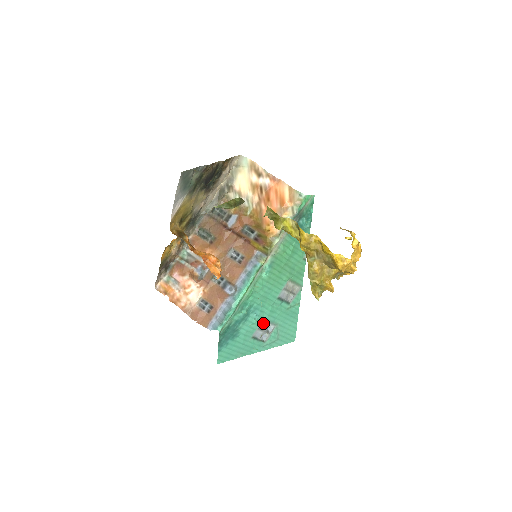
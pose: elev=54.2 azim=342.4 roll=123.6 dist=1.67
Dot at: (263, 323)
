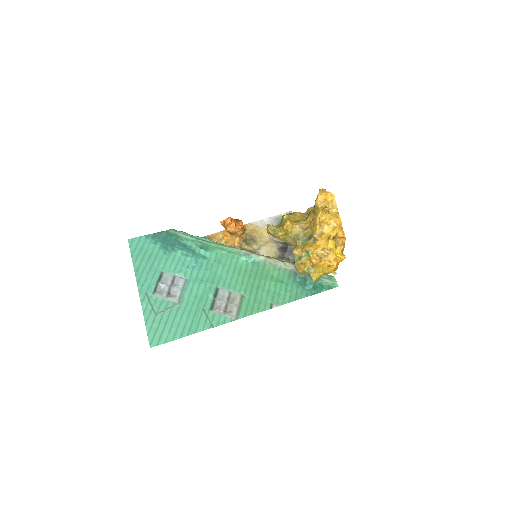
Dot at: (182, 280)
